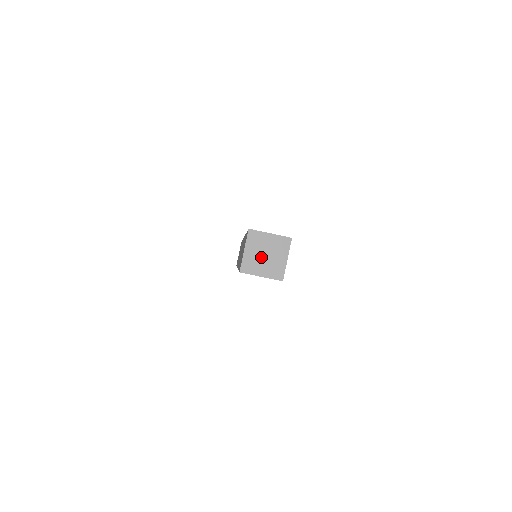
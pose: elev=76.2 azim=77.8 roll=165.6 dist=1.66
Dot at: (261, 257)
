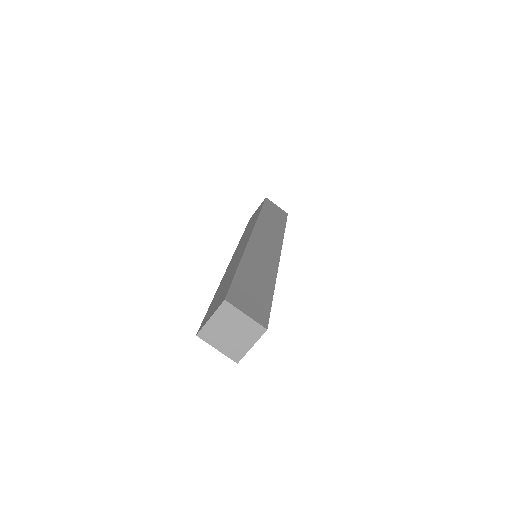
Dot at: (225, 332)
